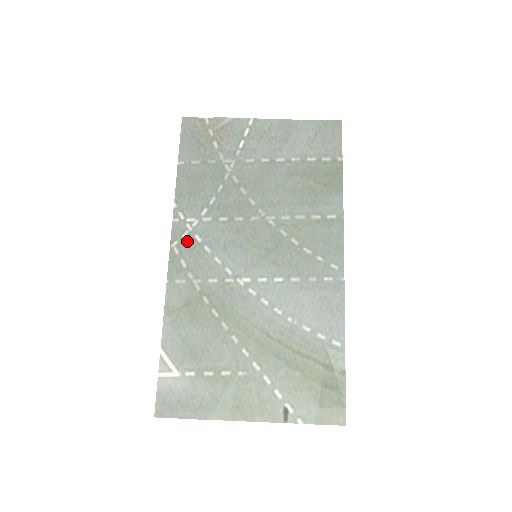
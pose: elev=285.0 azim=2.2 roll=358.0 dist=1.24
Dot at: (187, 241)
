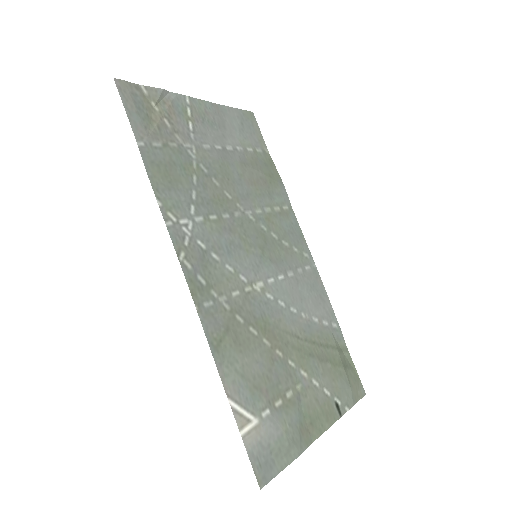
Dot at: (193, 250)
